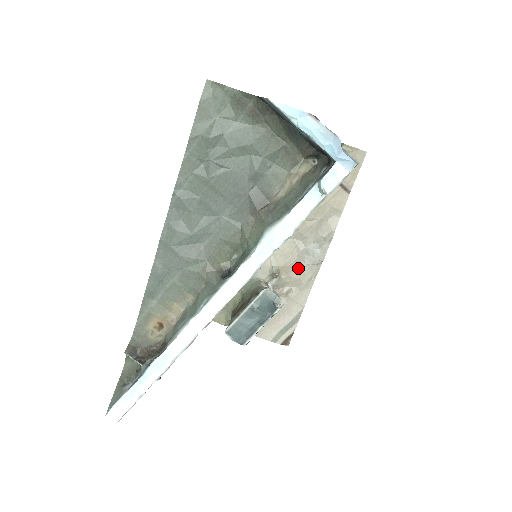
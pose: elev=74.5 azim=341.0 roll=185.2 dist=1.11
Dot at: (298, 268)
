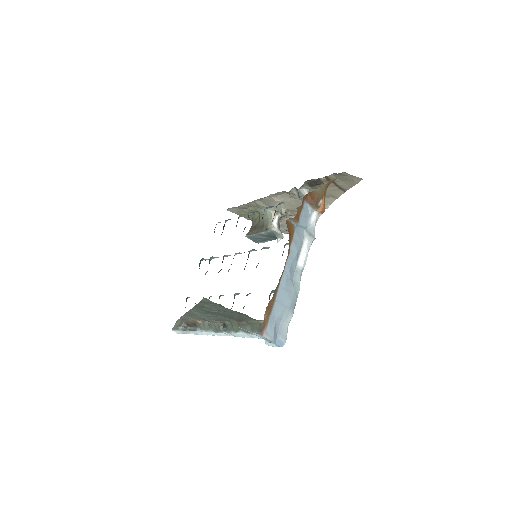
Dot at: occluded
